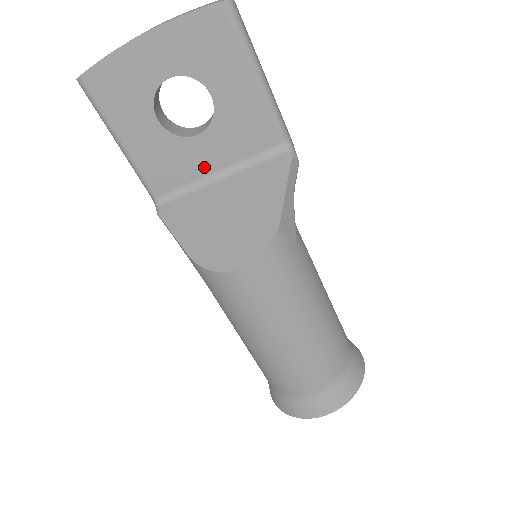
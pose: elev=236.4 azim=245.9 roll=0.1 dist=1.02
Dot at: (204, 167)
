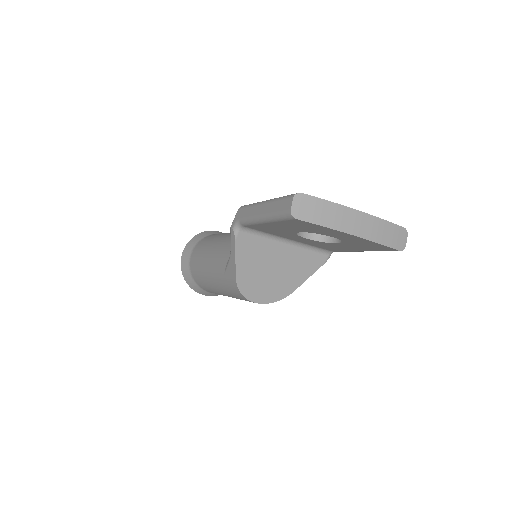
Dot at: (287, 237)
